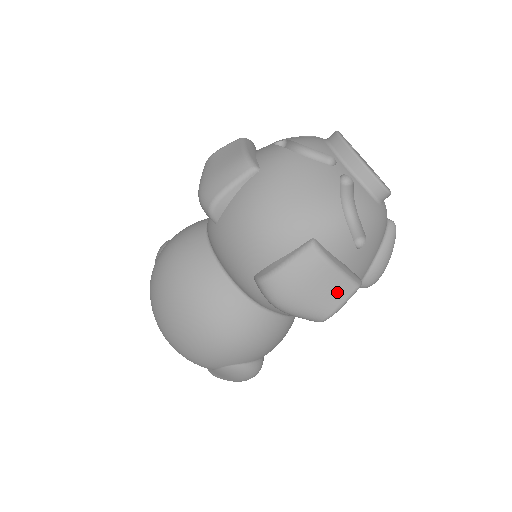
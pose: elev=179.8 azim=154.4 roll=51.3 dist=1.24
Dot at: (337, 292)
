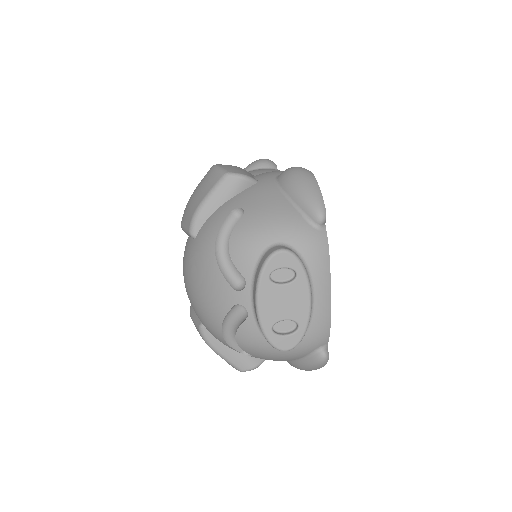
Dot at: occluded
